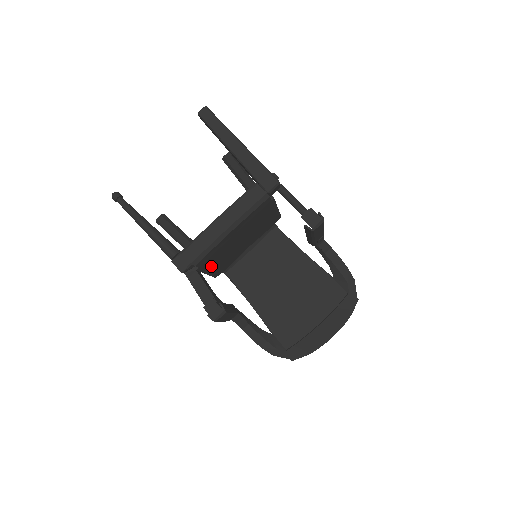
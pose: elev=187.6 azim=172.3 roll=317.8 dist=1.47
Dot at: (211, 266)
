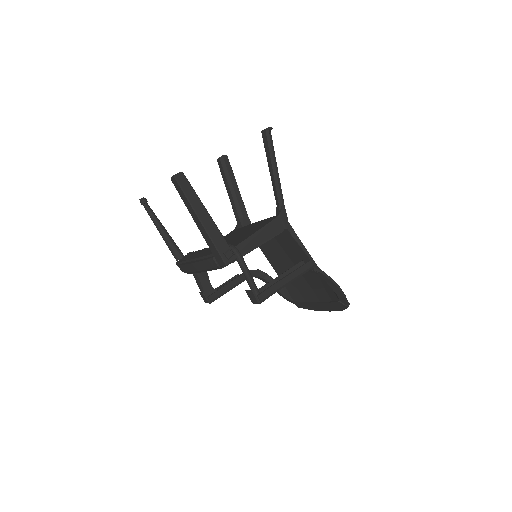
Dot at: occluded
